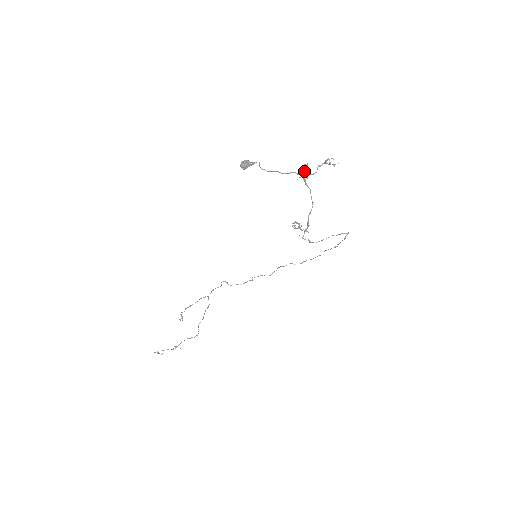
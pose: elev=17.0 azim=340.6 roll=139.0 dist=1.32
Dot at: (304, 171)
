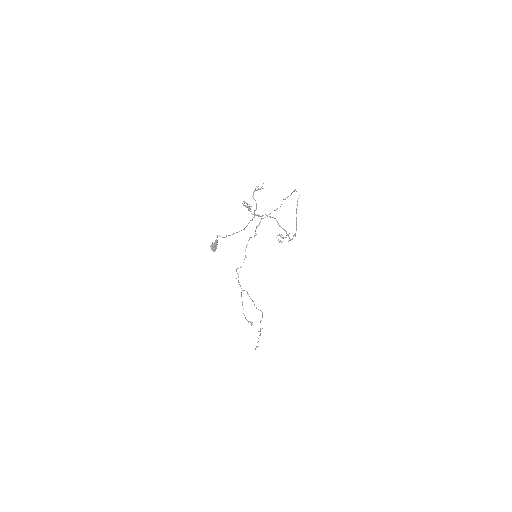
Dot at: (249, 210)
